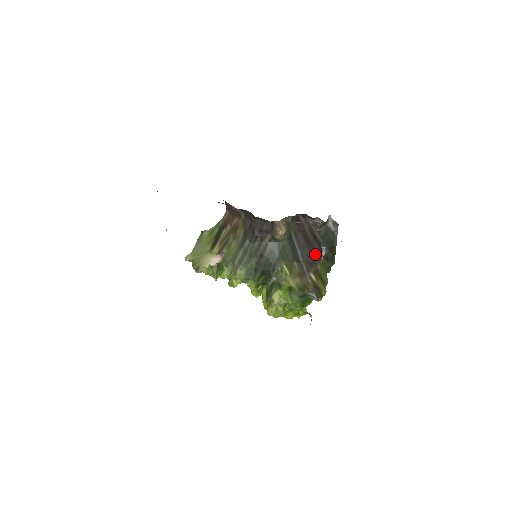
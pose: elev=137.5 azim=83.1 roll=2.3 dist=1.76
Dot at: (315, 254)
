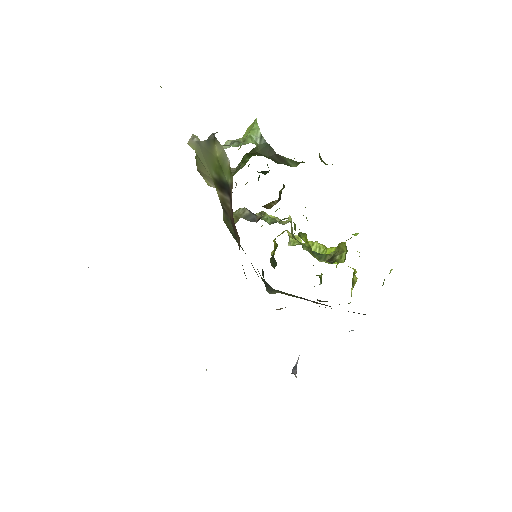
Dot at: occluded
